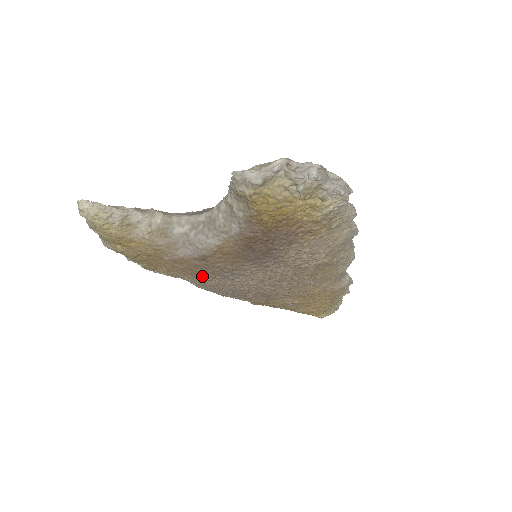
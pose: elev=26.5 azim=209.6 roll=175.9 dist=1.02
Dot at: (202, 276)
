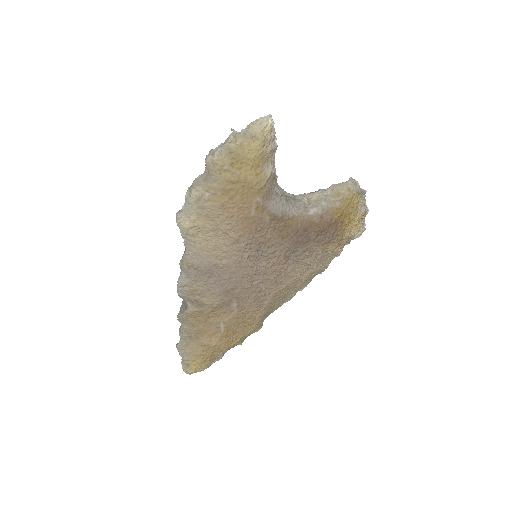
Dot at: (245, 236)
